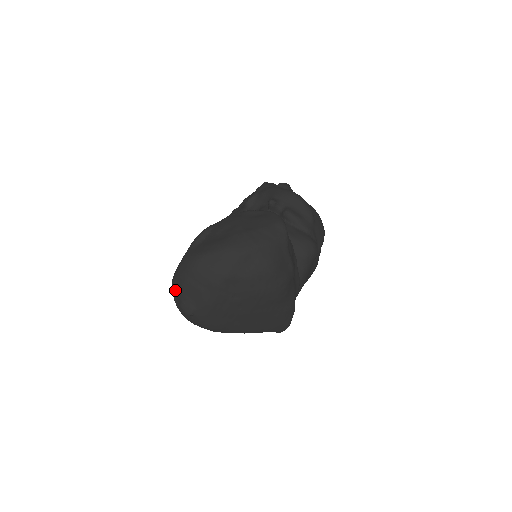
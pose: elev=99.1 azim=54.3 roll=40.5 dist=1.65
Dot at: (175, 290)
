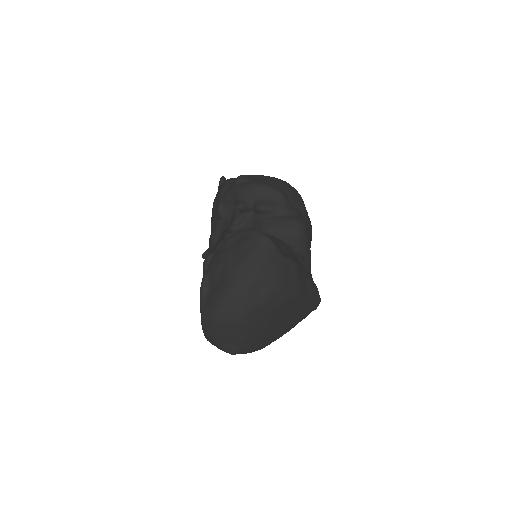
Dot at: (212, 342)
